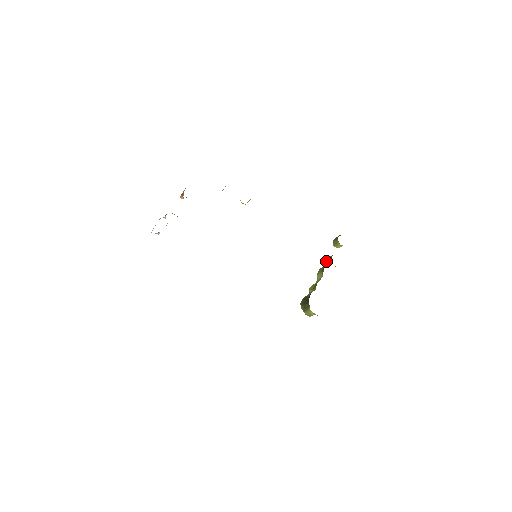
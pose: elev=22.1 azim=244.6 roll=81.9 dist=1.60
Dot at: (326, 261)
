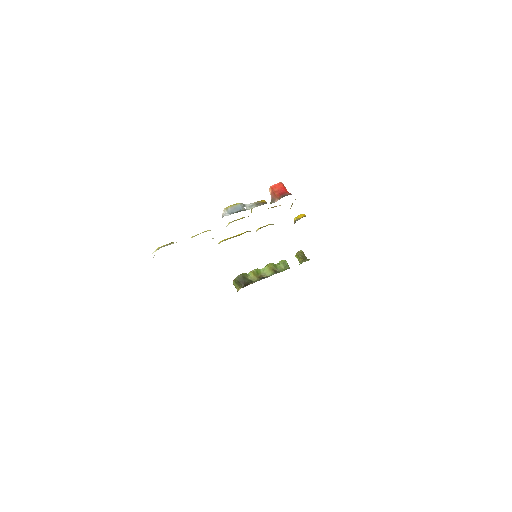
Dot at: (281, 263)
